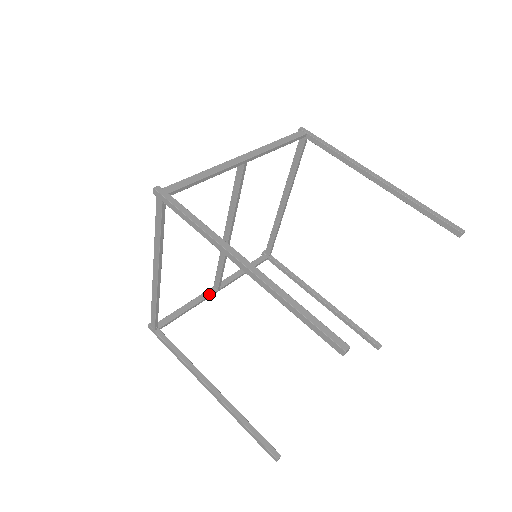
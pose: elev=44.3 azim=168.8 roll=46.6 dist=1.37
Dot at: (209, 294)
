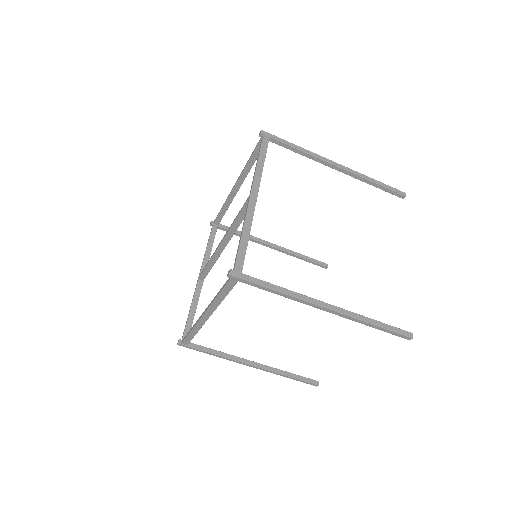
Dot at: (200, 288)
